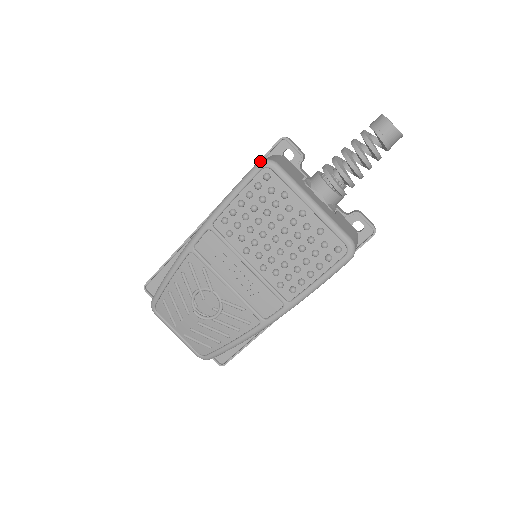
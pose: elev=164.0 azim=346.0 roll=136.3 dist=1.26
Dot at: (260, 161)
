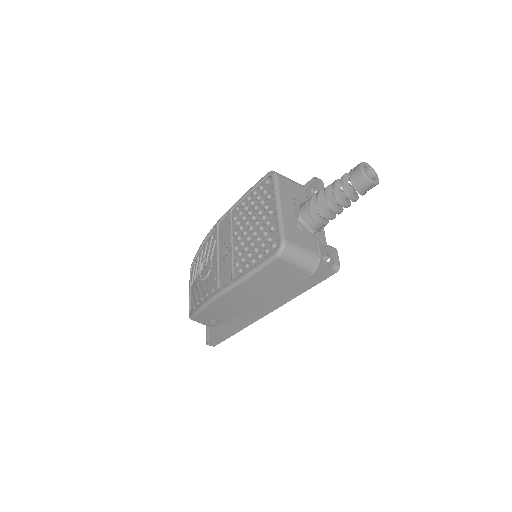
Dot at: (270, 171)
